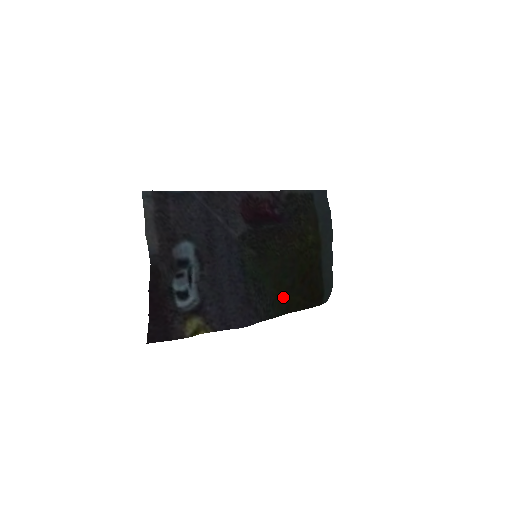
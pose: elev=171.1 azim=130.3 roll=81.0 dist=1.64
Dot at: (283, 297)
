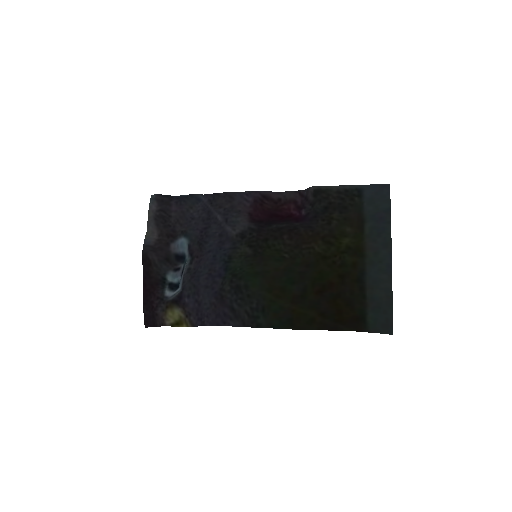
Dot at: (286, 307)
